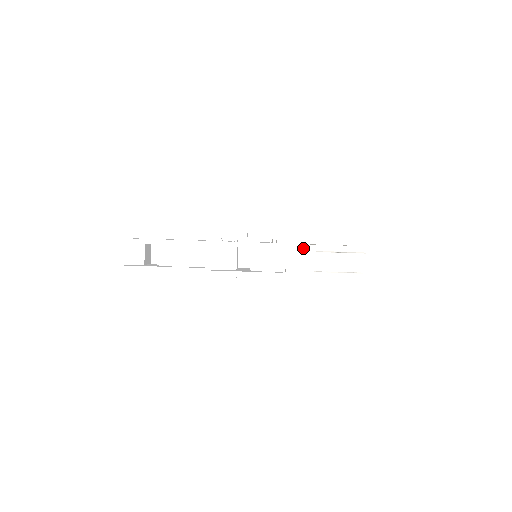
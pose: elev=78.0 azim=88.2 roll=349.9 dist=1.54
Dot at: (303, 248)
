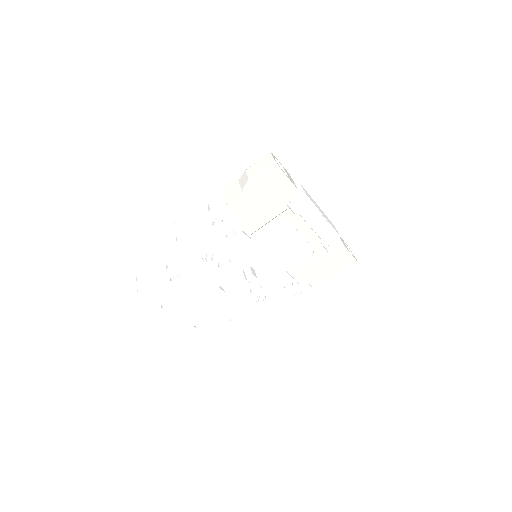
Dot at: (233, 184)
